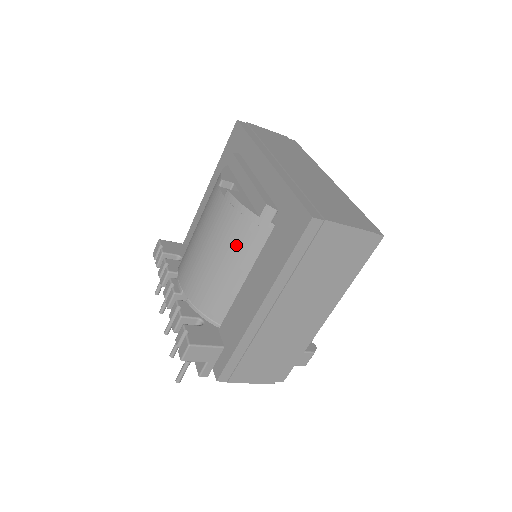
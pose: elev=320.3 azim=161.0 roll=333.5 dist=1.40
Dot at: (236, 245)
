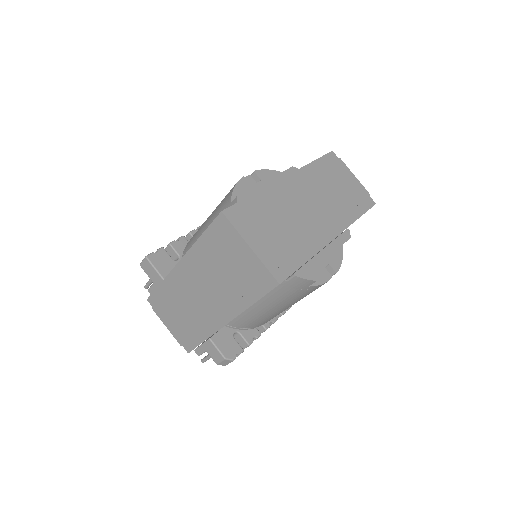
Dot at: (215, 217)
